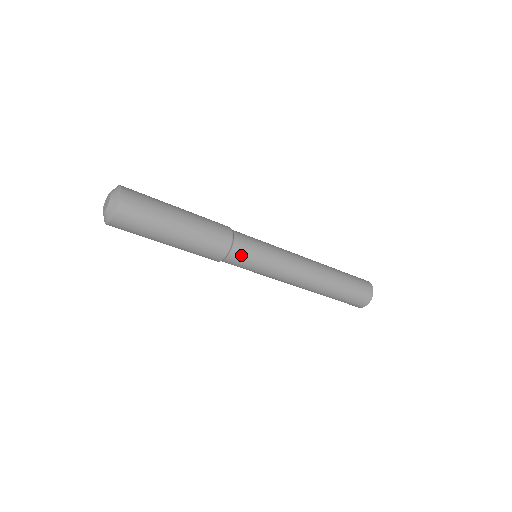
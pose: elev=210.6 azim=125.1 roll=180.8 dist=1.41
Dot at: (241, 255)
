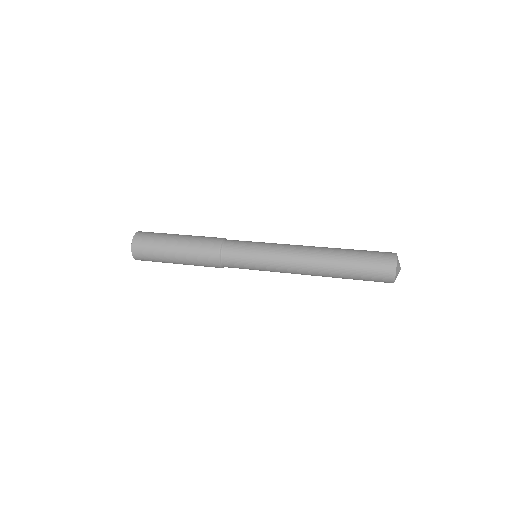
Dot at: occluded
